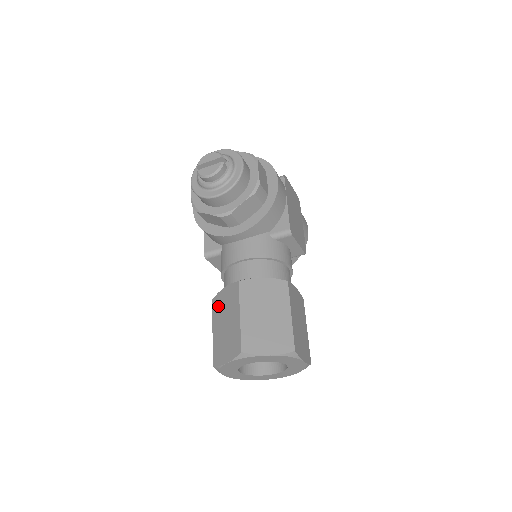
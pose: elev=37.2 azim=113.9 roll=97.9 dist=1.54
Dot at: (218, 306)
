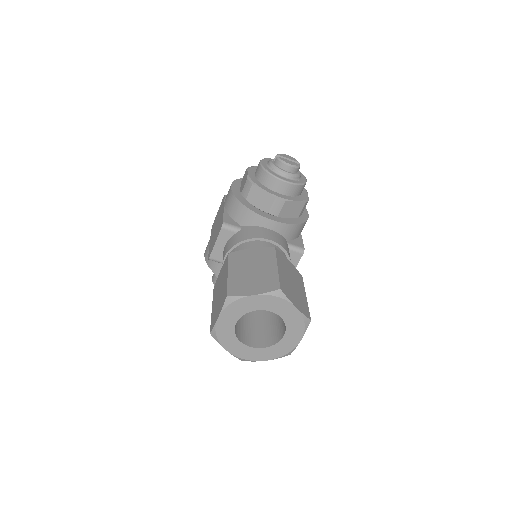
Dot at: (240, 258)
